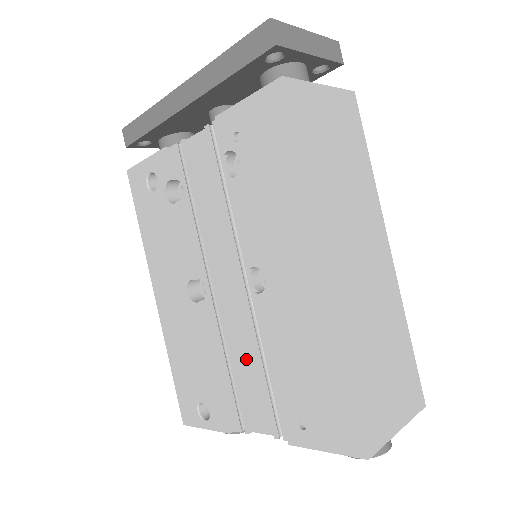
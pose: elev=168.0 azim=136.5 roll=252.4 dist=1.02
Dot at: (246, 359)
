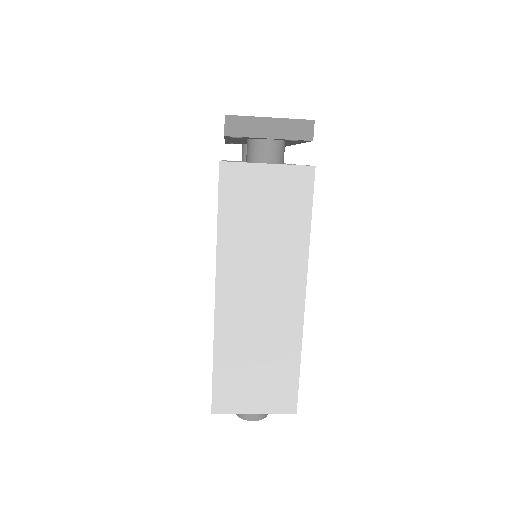
Dot at: occluded
